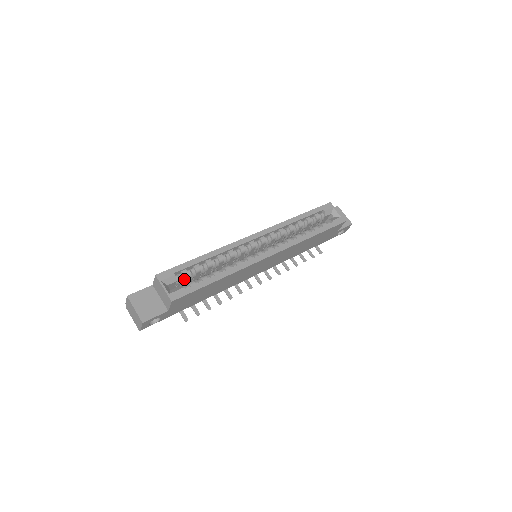
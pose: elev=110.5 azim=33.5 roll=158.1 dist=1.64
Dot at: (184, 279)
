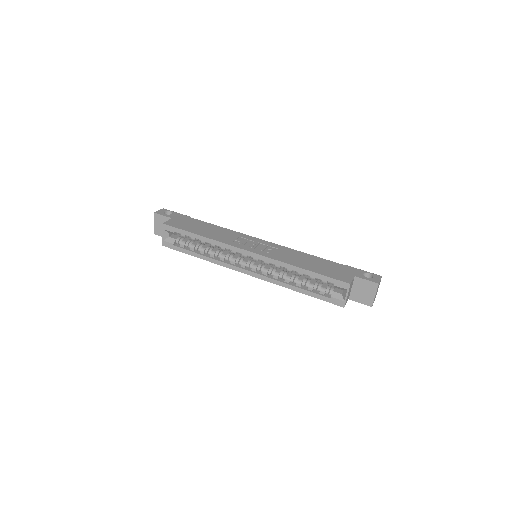
Dot at: occluded
